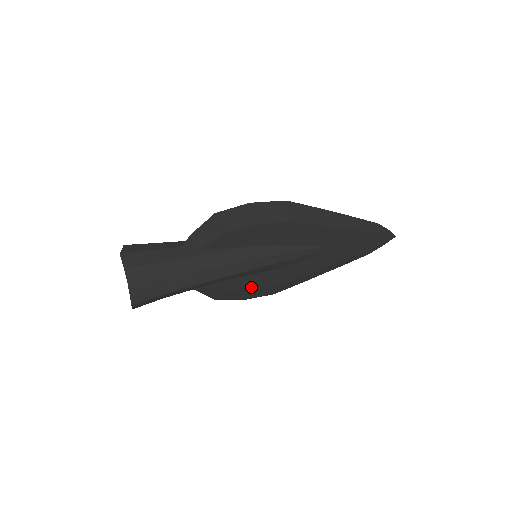
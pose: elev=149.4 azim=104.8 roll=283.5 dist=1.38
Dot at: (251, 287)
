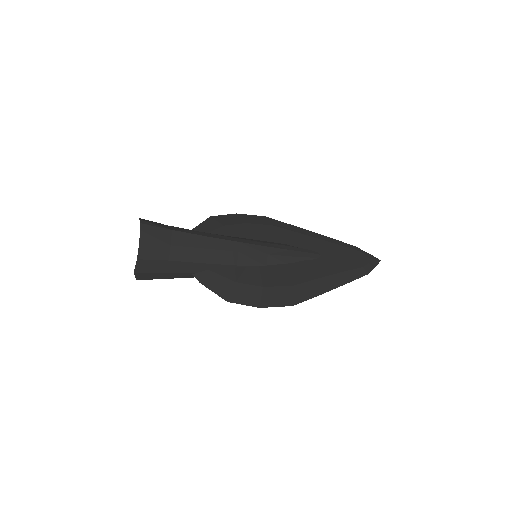
Dot at: (261, 283)
